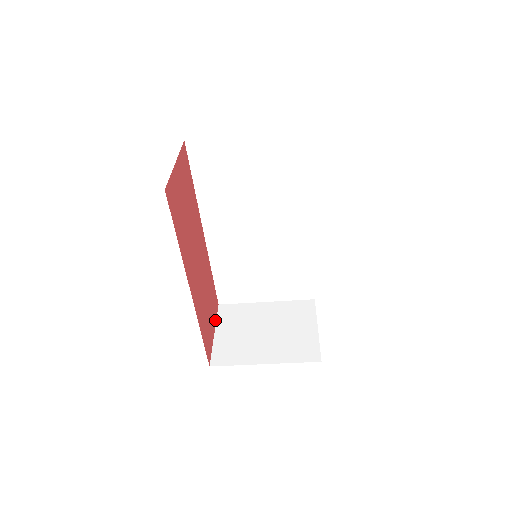
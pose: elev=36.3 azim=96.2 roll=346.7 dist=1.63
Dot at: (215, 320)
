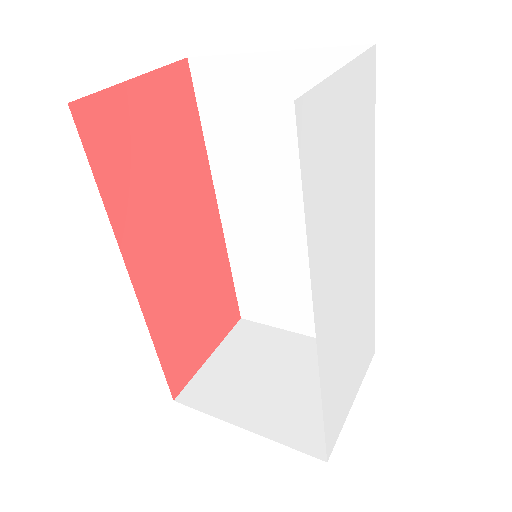
Dot at: (221, 338)
